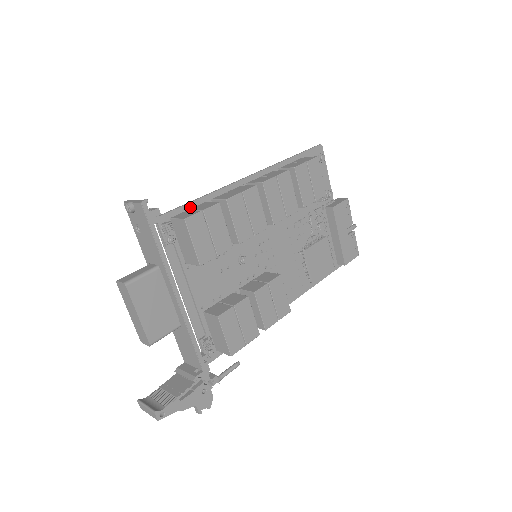
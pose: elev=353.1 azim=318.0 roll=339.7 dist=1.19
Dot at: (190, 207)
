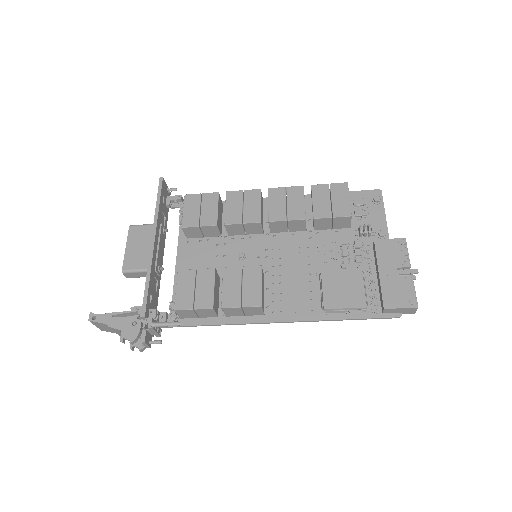
Dot at: occluded
